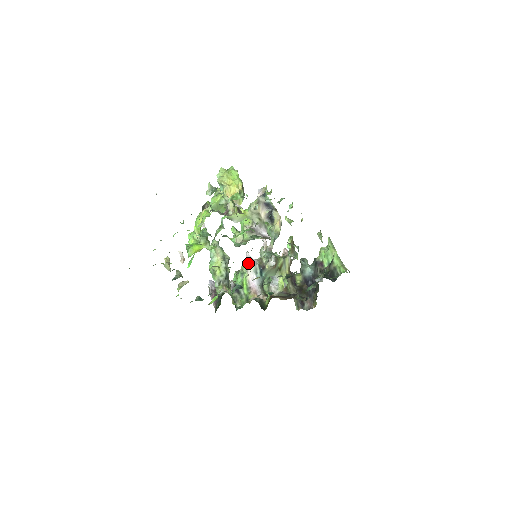
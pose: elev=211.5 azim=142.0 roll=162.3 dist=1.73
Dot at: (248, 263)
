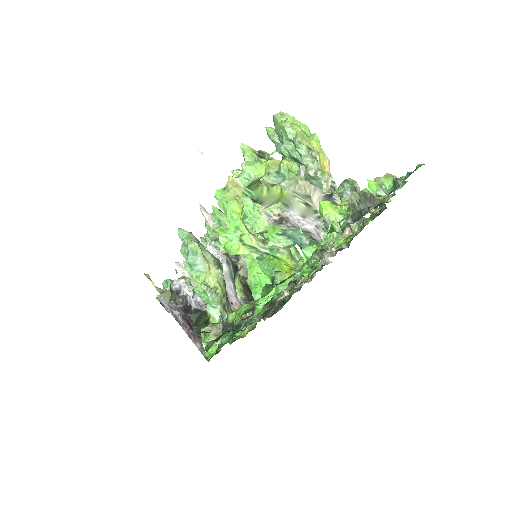
Dot at: occluded
